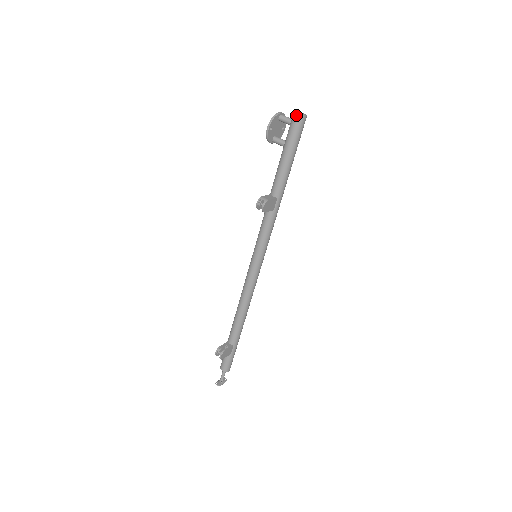
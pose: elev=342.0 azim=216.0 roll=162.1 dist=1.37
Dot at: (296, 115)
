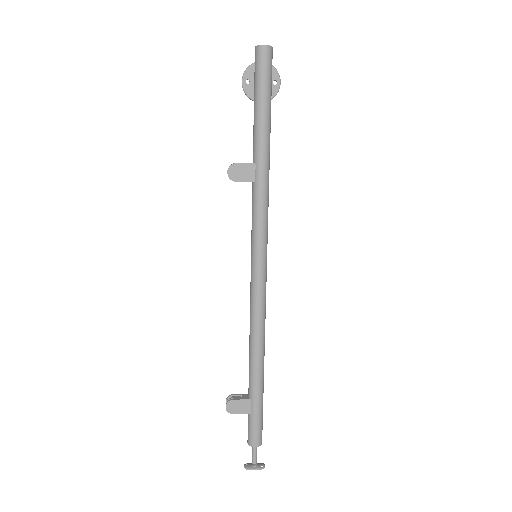
Dot at: (255, 49)
